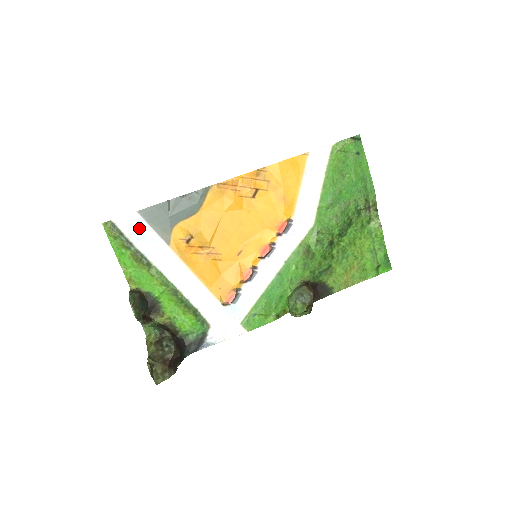
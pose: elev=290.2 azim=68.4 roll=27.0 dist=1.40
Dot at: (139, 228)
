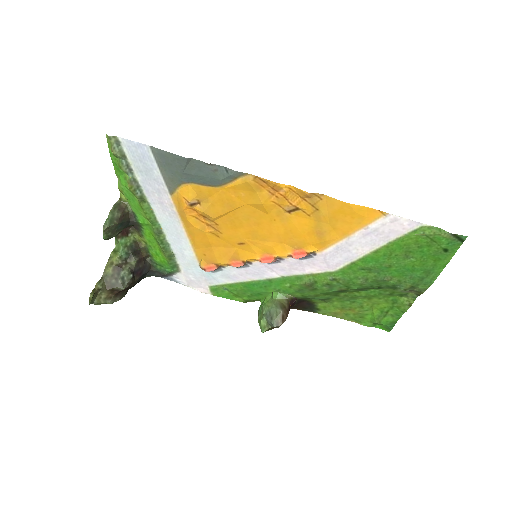
Dot at: (145, 162)
